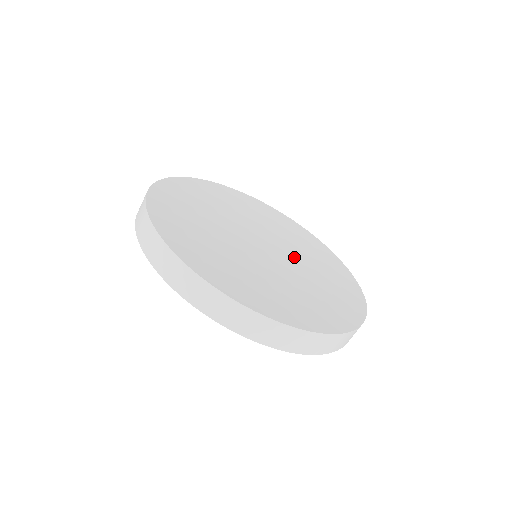
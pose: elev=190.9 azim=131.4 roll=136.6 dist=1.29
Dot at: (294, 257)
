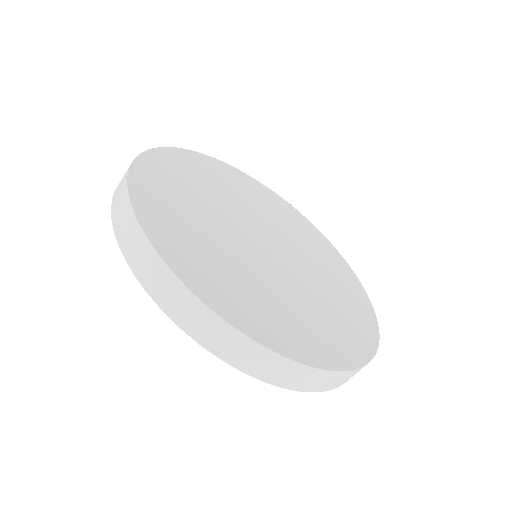
Dot at: (302, 267)
